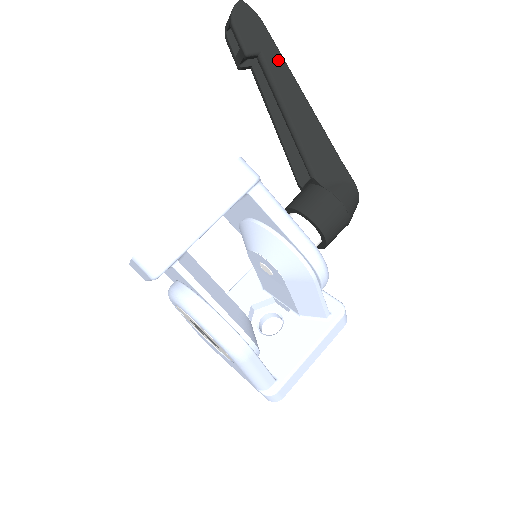
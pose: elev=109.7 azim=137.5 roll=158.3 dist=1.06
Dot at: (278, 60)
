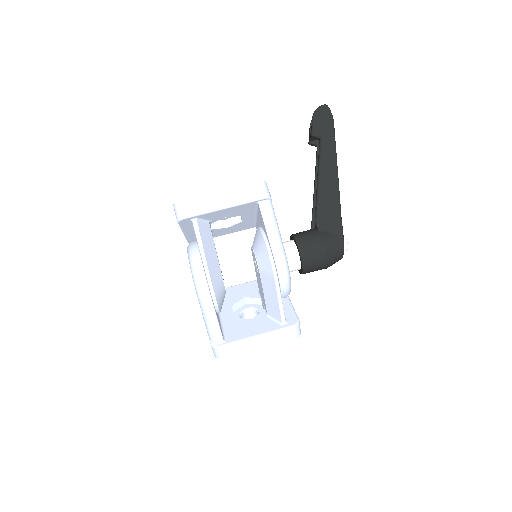
Dot at: (331, 145)
